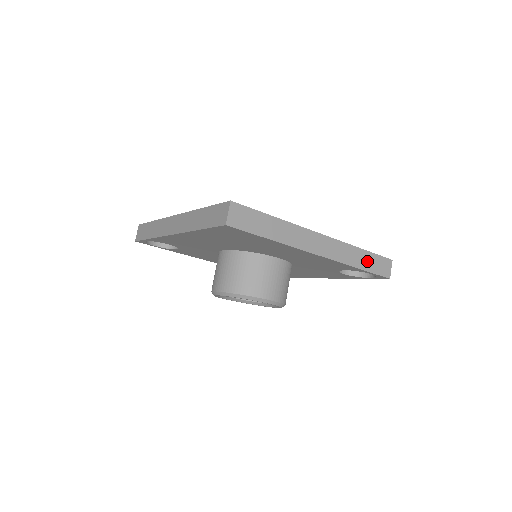
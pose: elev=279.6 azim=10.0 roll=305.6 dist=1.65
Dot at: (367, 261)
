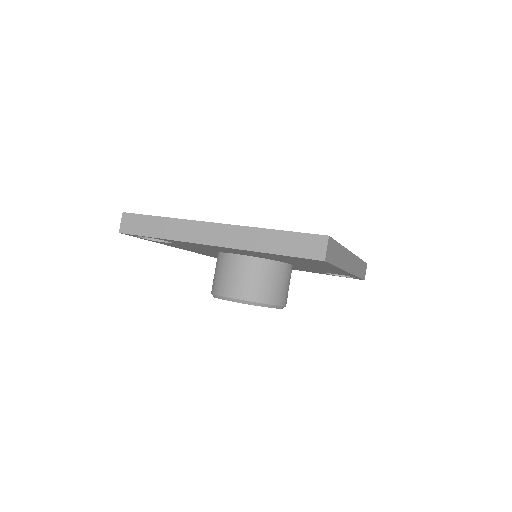
Dot at: (361, 269)
